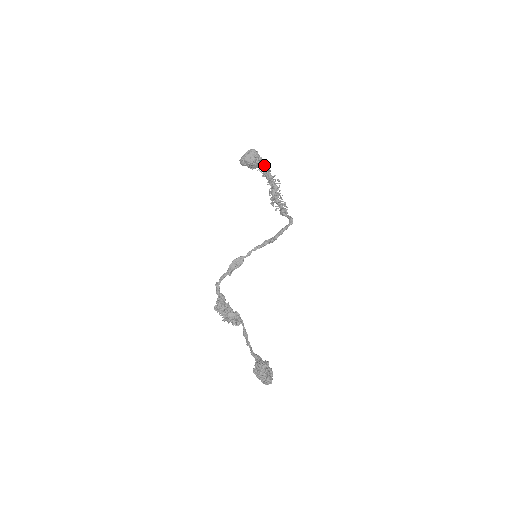
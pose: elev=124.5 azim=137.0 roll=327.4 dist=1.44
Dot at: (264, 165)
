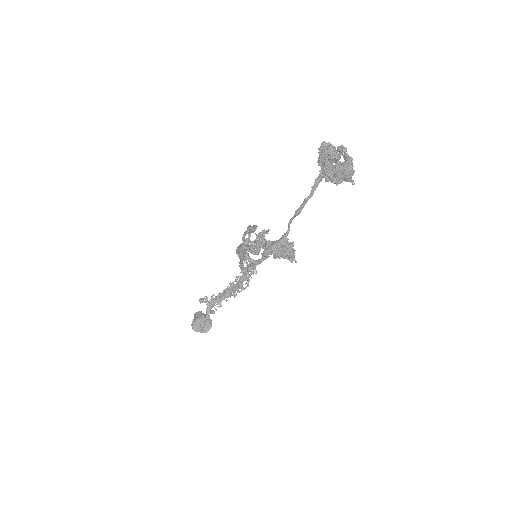
Dot at: (213, 300)
